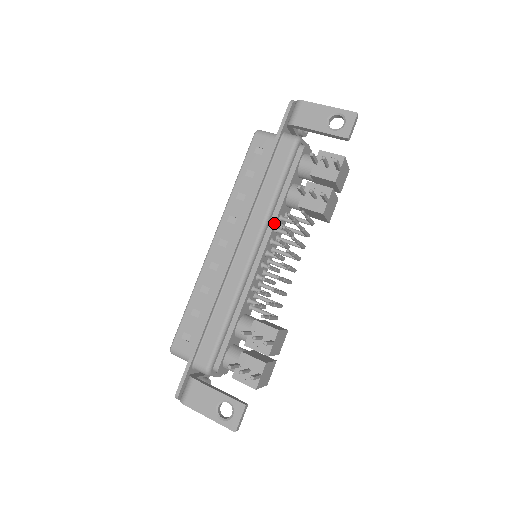
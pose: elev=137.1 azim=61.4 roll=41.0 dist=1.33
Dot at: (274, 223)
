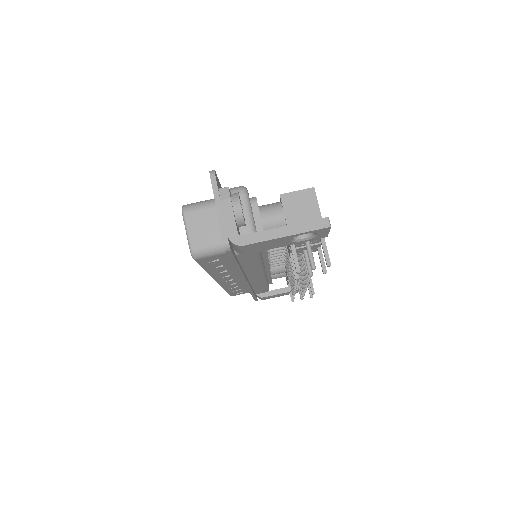
Dot at: (268, 260)
